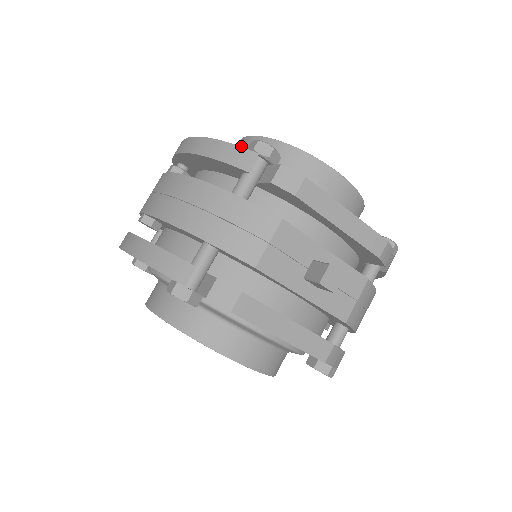
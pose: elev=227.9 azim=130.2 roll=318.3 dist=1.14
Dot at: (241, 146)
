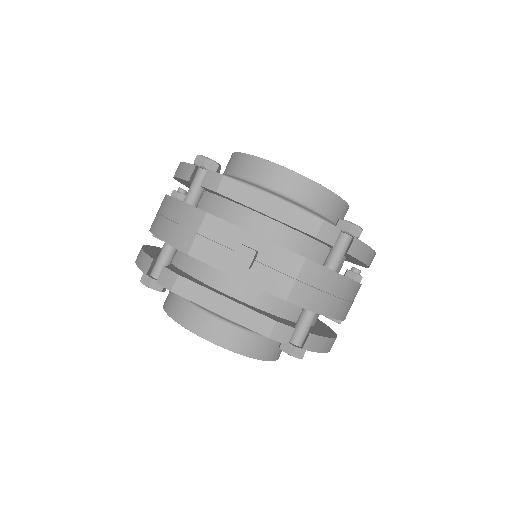
Dot at: occluded
